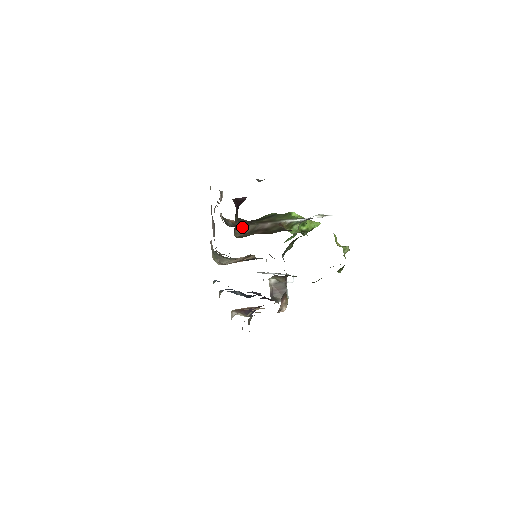
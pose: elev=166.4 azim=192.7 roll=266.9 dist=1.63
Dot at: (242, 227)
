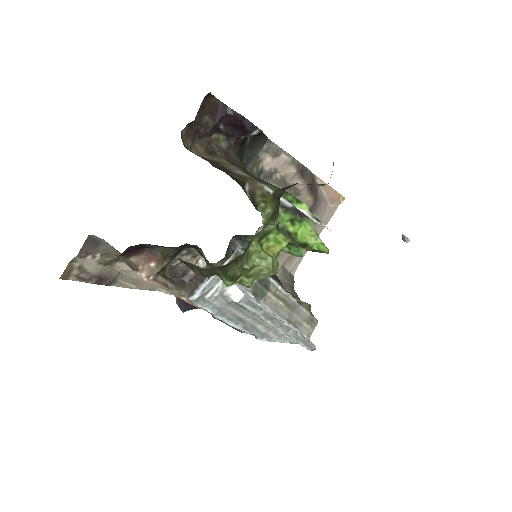
Dot at: (215, 154)
